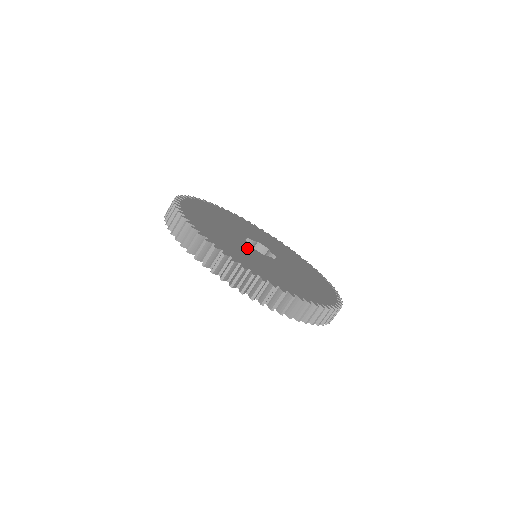
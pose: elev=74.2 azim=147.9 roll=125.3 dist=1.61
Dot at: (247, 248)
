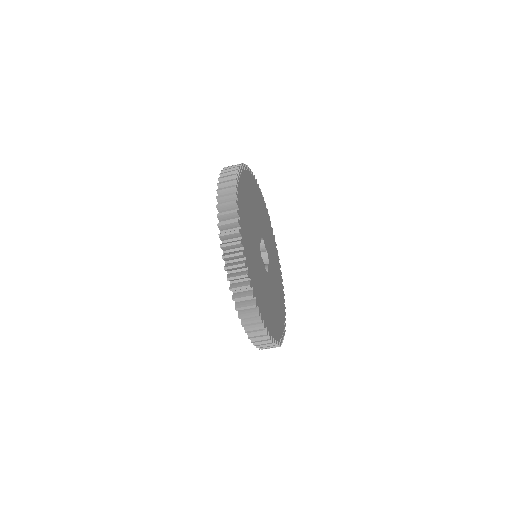
Dot at: (256, 238)
